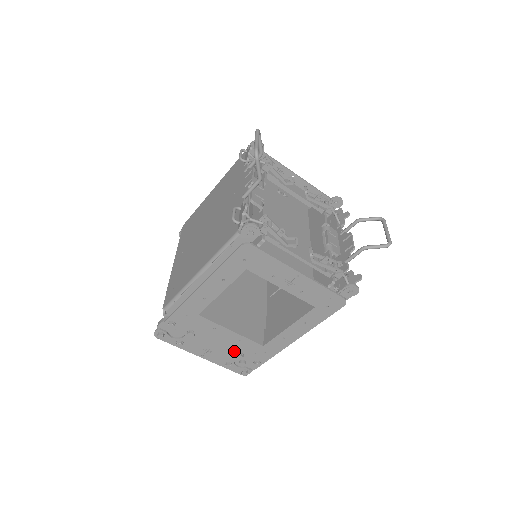
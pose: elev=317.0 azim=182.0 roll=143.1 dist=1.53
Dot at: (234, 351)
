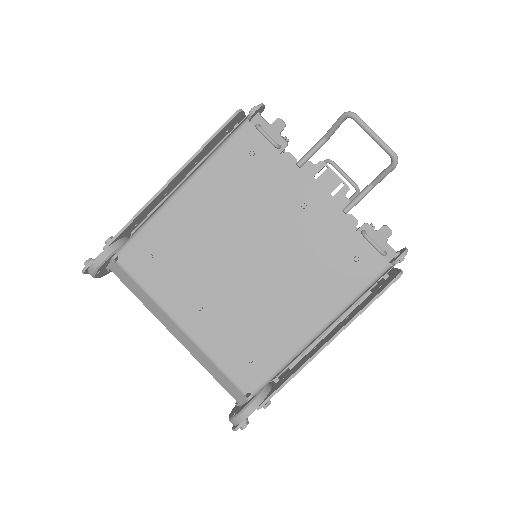
Dot at: occluded
